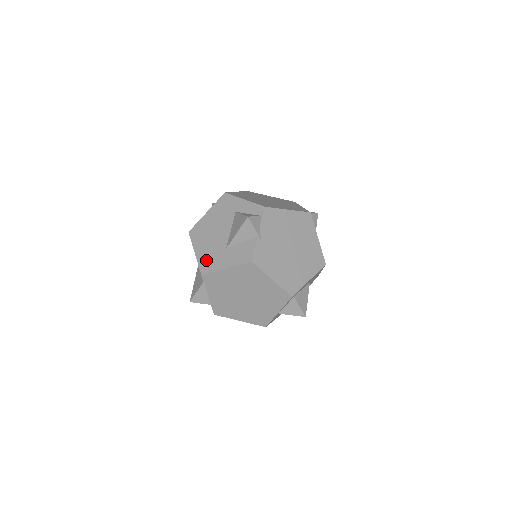
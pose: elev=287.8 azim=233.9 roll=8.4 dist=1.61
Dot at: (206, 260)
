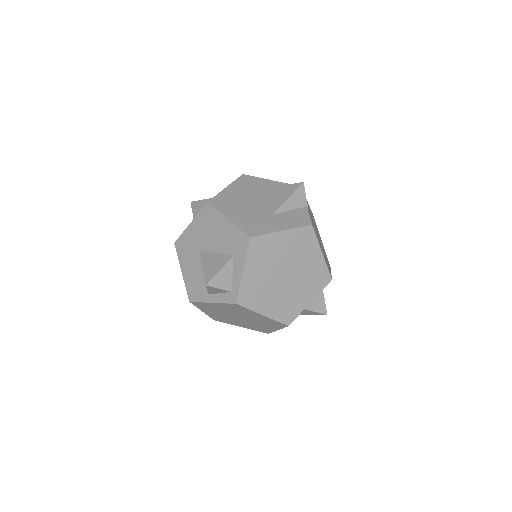
Dot at: (250, 224)
